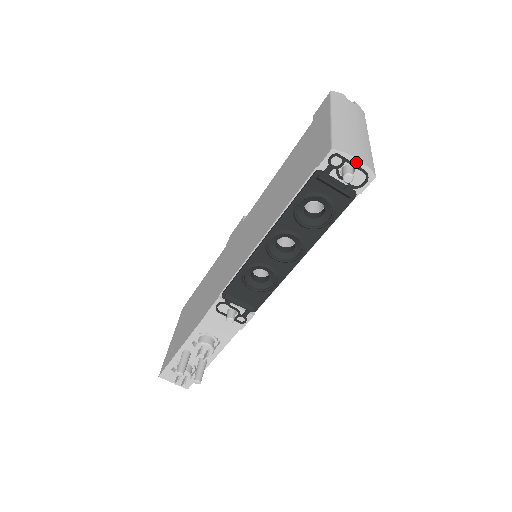
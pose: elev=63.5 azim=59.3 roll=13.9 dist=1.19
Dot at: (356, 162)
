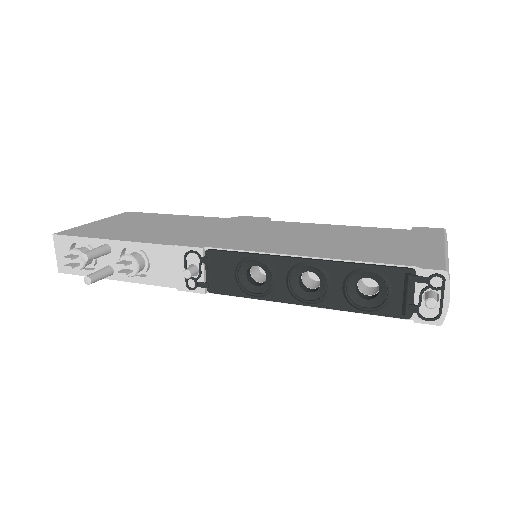
Dot at: (446, 300)
